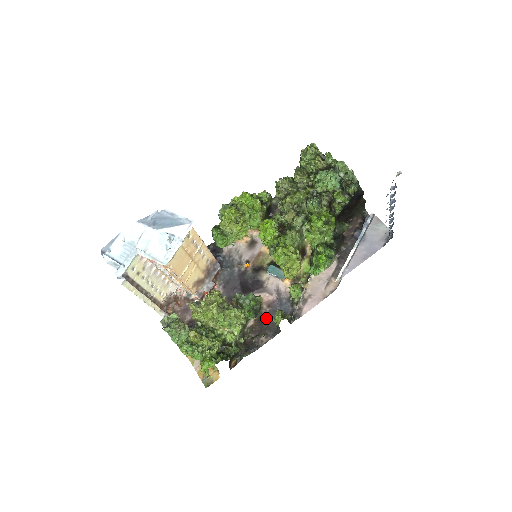
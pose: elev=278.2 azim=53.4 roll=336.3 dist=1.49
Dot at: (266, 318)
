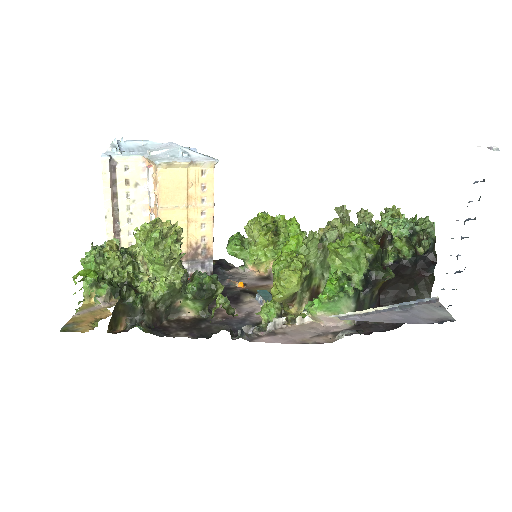
Dot at: (208, 323)
